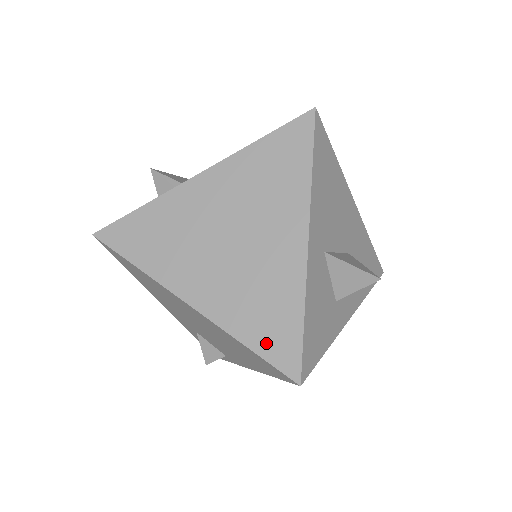
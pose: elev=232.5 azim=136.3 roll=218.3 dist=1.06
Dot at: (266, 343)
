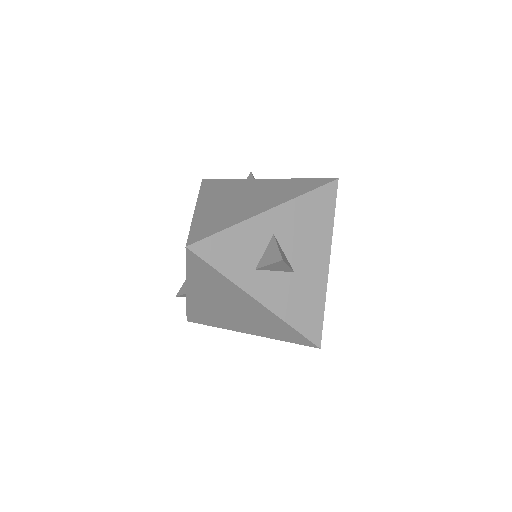
Dot at: (199, 229)
